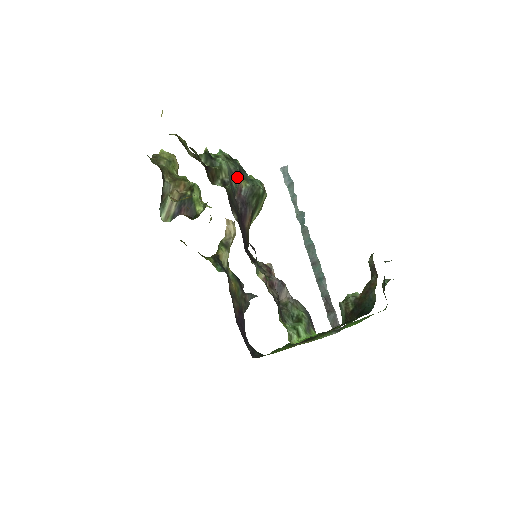
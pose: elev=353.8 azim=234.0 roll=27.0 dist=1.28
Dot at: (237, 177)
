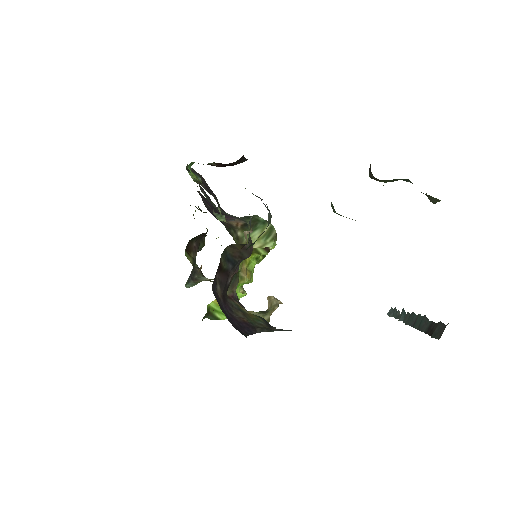
Dot at: occluded
